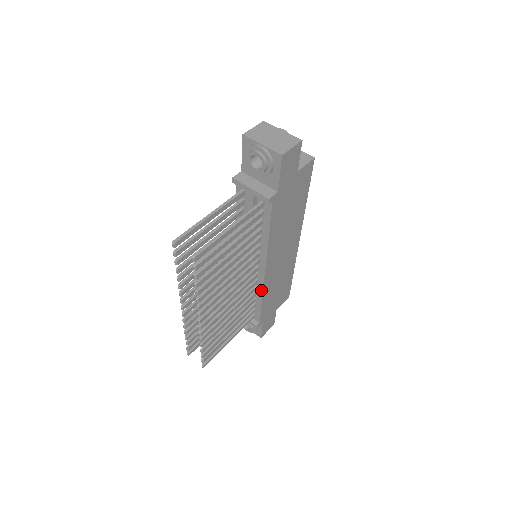
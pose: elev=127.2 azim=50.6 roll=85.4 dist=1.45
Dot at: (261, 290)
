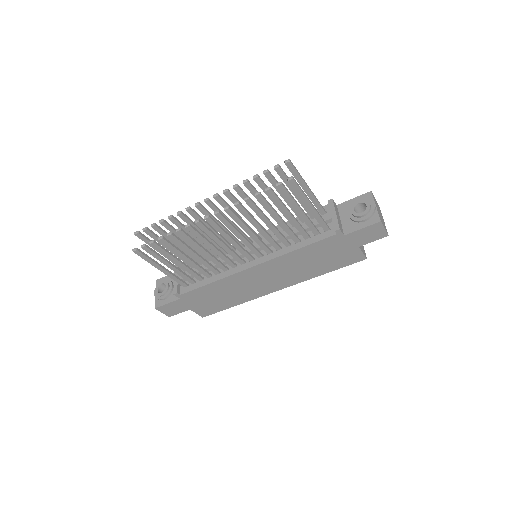
Dot at: (227, 275)
